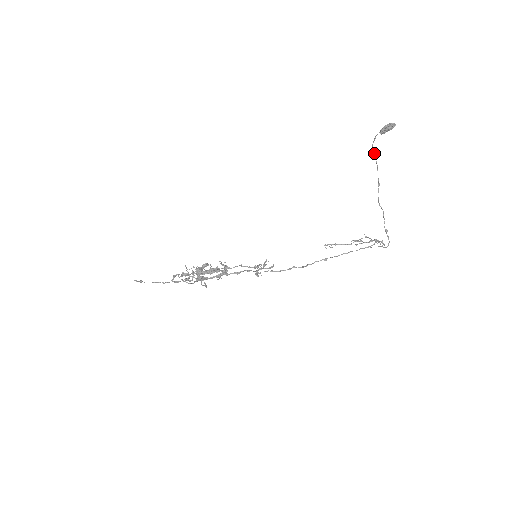
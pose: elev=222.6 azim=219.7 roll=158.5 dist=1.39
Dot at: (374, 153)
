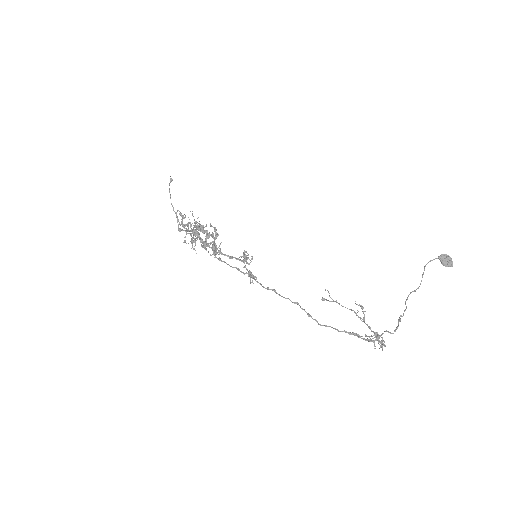
Dot at: (423, 273)
